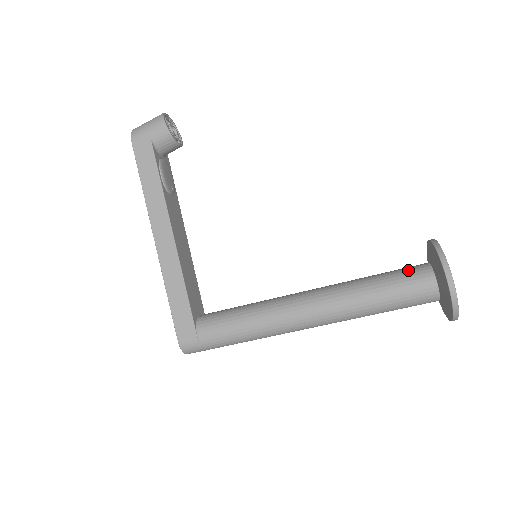
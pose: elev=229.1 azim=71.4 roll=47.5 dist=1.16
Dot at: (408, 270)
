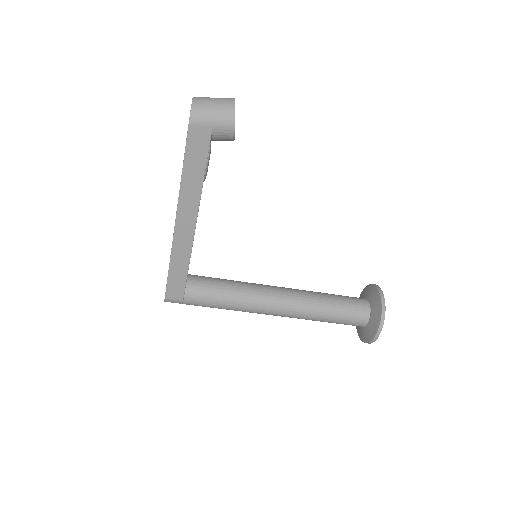
Dot at: (356, 307)
